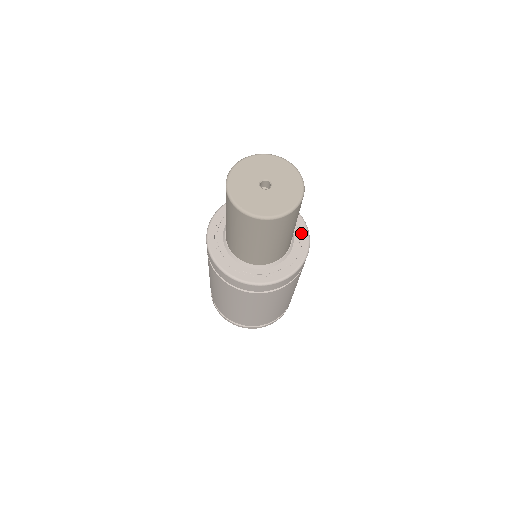
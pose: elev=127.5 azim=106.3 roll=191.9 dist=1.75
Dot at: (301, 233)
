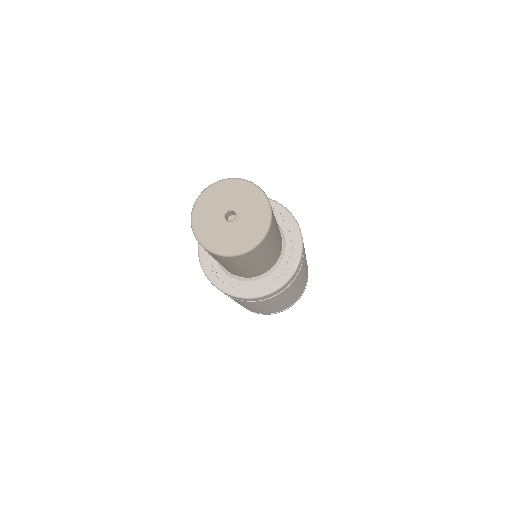
Dot at: (293, 239)
